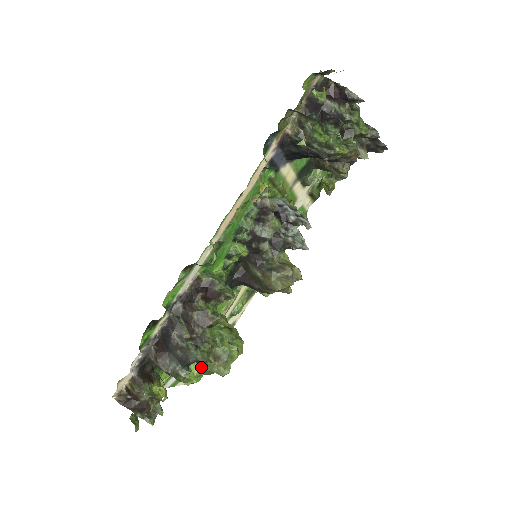
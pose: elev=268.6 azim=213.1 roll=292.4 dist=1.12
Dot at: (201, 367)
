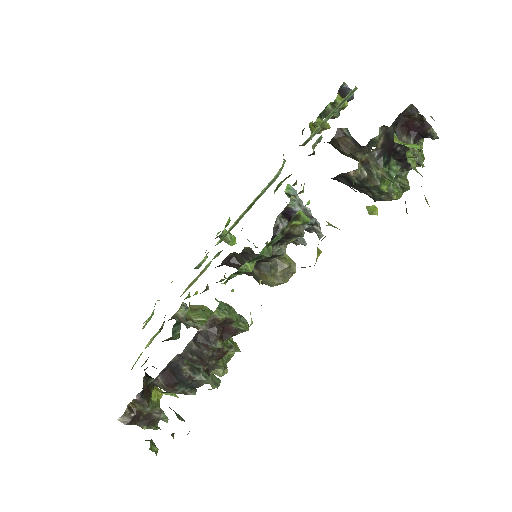
Dot at: occluded
